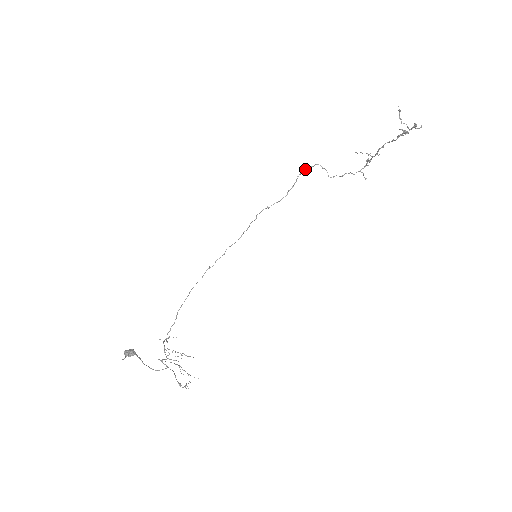
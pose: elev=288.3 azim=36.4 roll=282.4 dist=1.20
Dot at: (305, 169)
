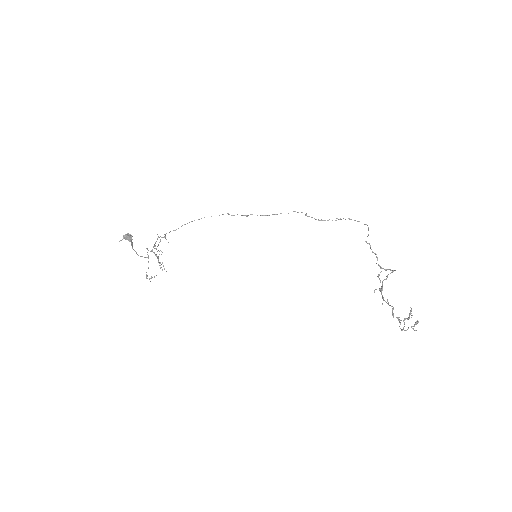
Dot at: (355, 220)
